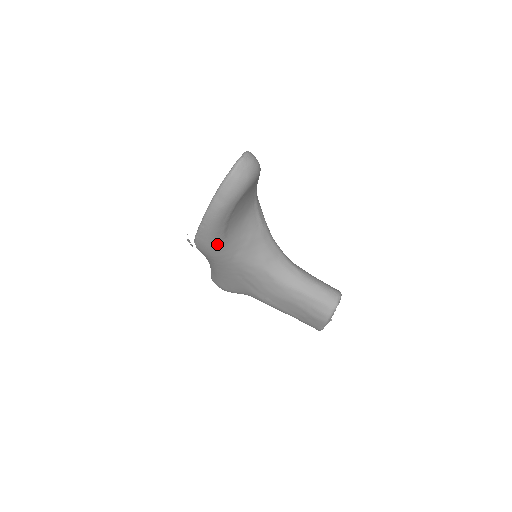
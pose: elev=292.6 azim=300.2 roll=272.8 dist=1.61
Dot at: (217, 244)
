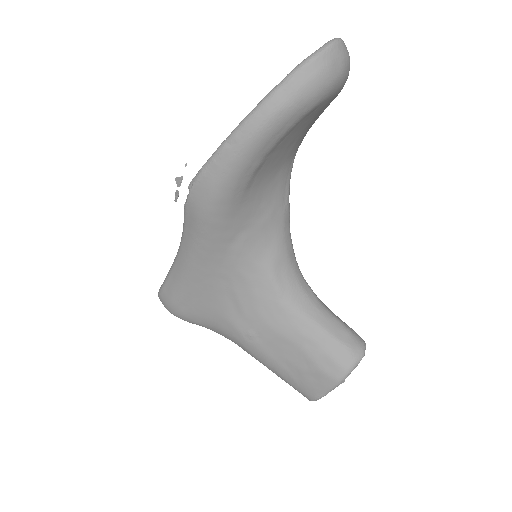
Dot at: (231, 195)
